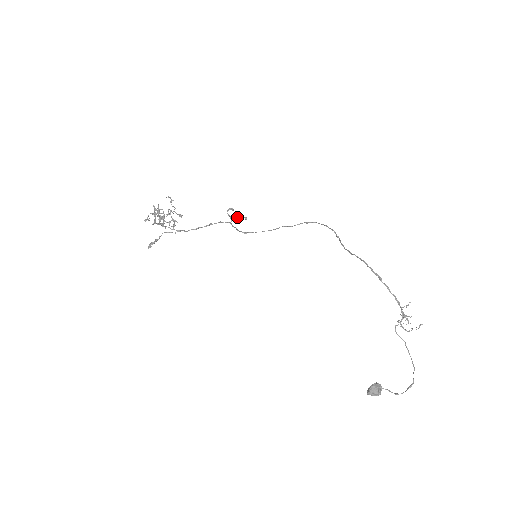
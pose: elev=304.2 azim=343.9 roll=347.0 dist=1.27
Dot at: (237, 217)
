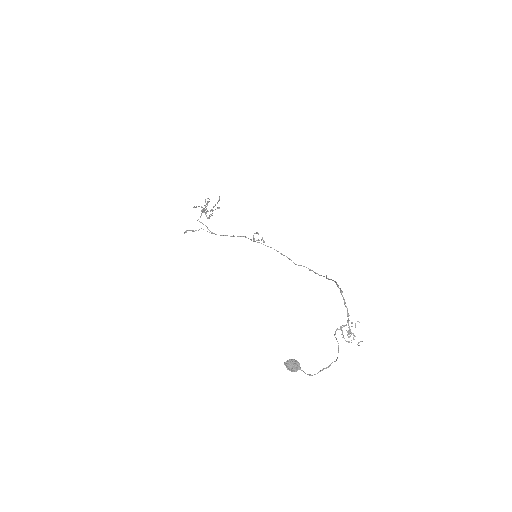
Dot at: occluded
